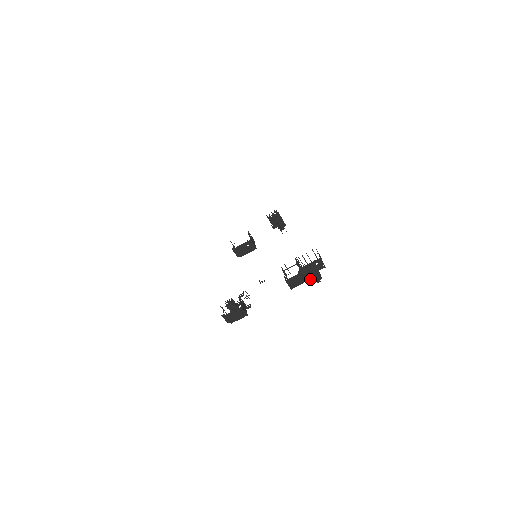
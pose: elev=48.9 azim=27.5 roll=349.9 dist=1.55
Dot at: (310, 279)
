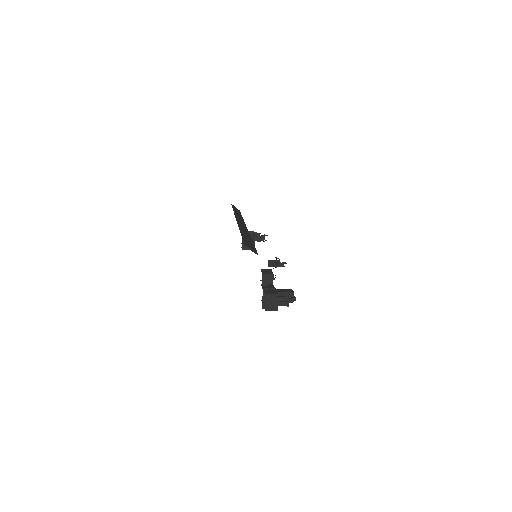
Dot at: occluded
